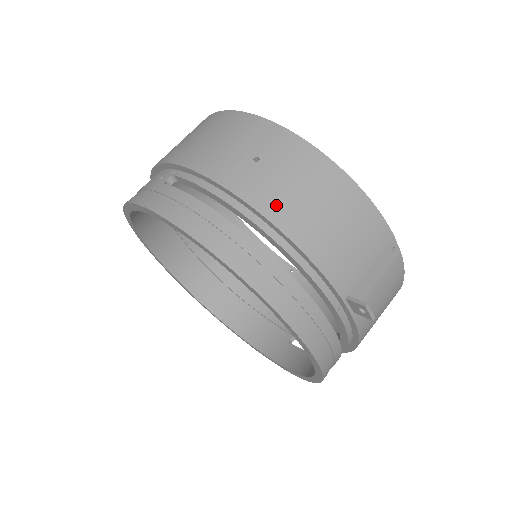
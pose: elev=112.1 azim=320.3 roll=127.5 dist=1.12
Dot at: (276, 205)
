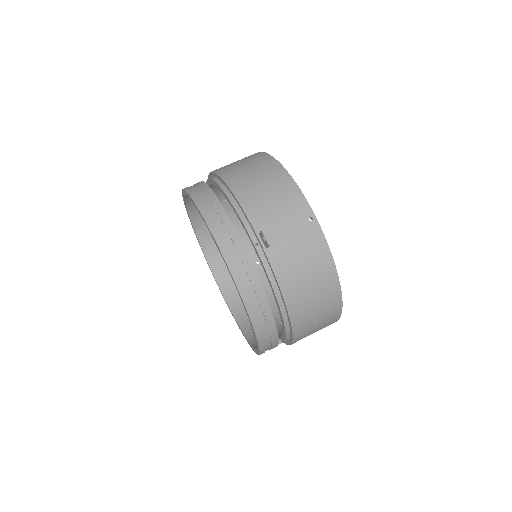
Dot at: (233, 177)
